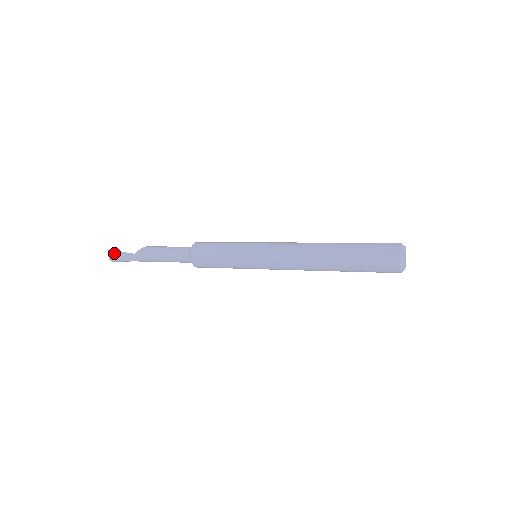
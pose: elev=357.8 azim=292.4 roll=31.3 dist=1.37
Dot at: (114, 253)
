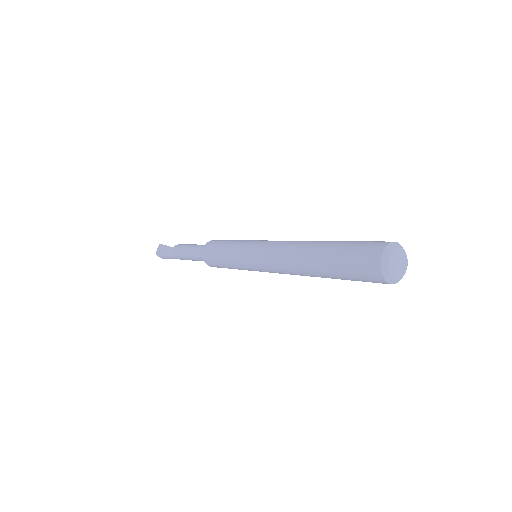
Dot at: (161, 247)
